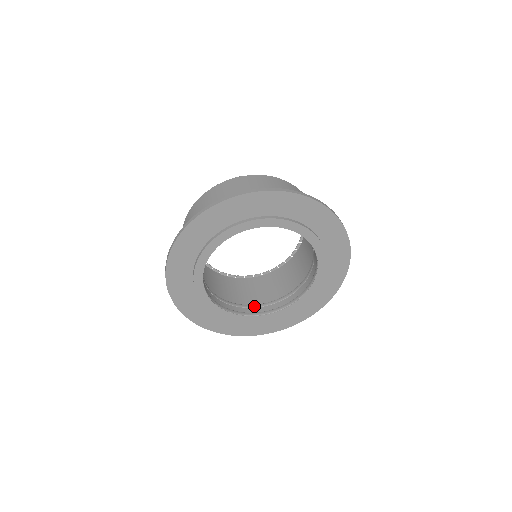
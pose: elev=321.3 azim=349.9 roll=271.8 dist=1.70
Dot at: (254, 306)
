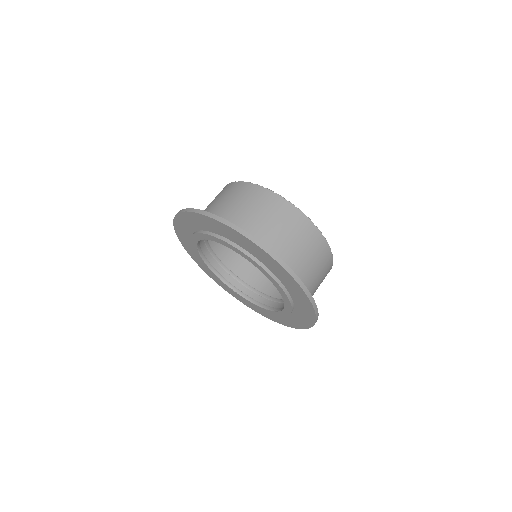
Dot at: (238, 279)
